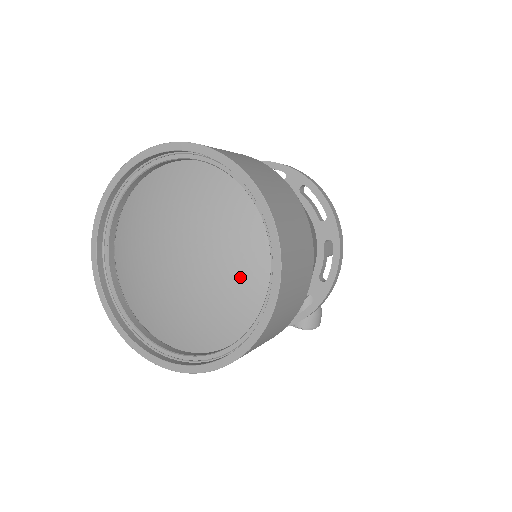
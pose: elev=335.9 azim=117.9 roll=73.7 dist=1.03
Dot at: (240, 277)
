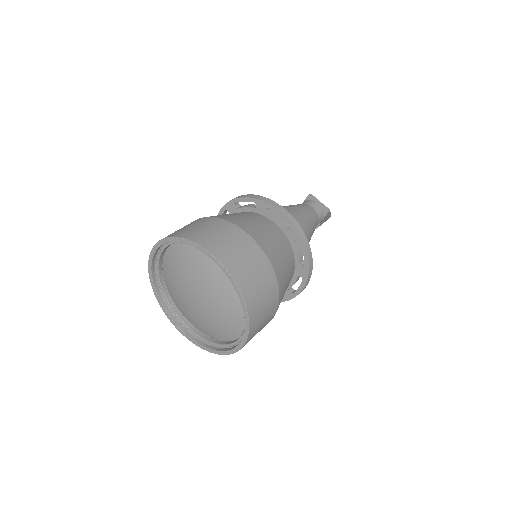
Dot at: (227, 324)
